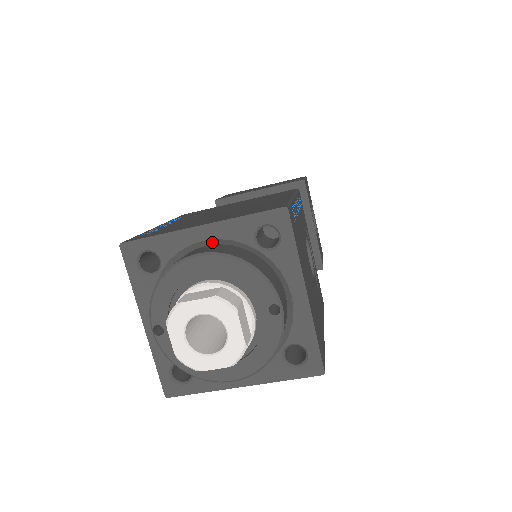
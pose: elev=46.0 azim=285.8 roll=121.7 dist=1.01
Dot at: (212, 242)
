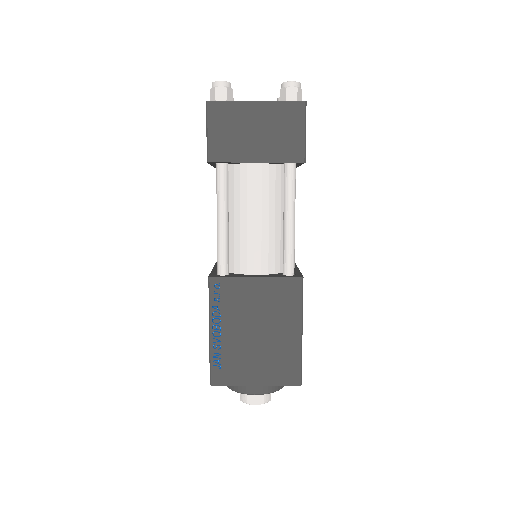
Dot at: occluded
